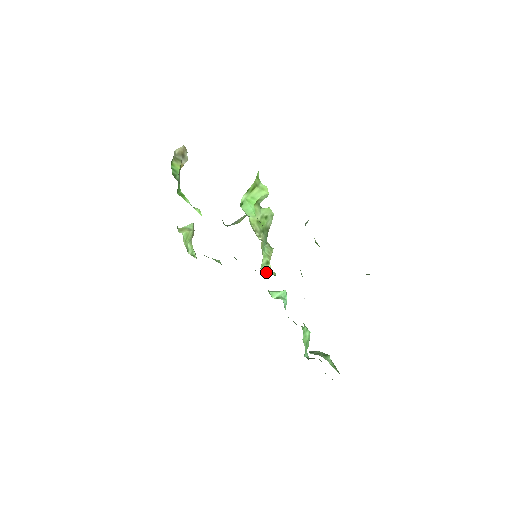
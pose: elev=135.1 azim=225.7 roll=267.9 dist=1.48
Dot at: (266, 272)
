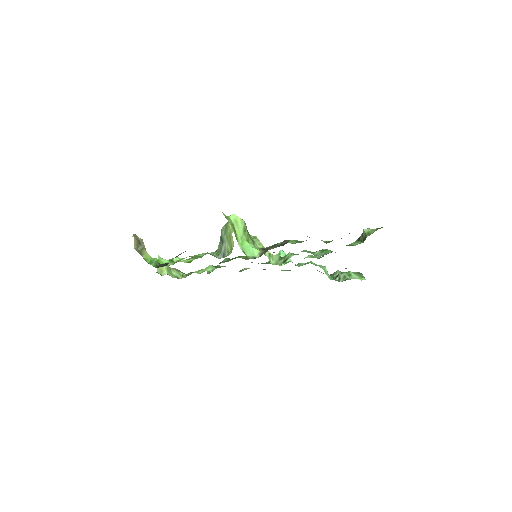
Dot at: (274, 261)
